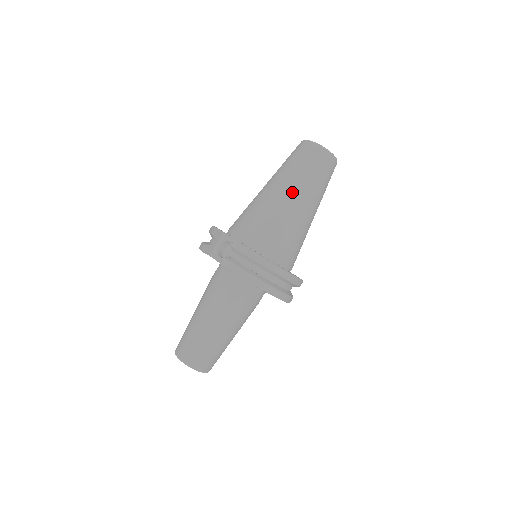
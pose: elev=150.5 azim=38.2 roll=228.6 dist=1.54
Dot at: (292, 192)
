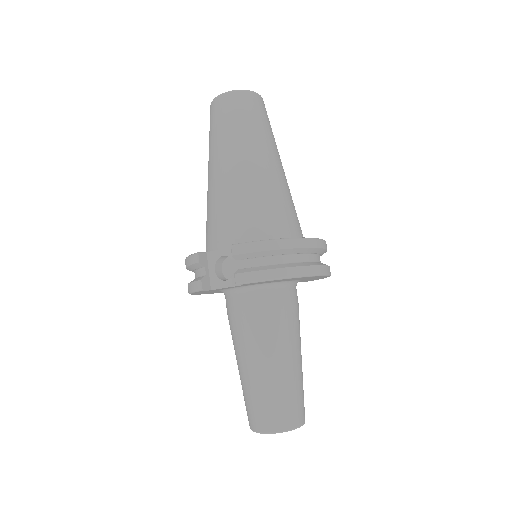
Dot at: (247, 155)
